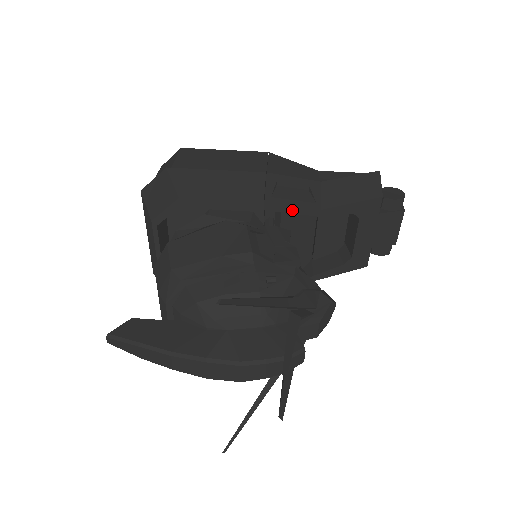
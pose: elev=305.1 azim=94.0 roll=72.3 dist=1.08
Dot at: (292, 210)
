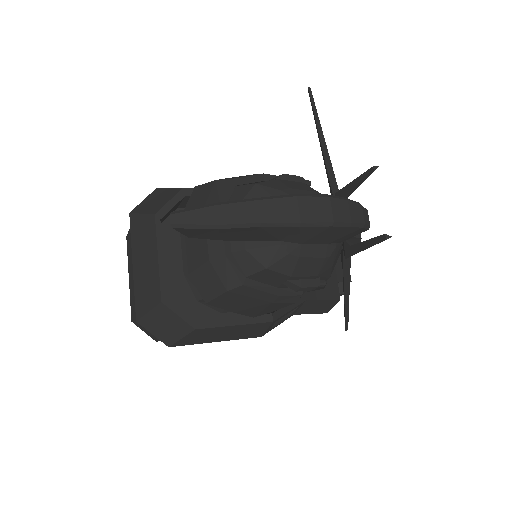
Dot at: occluded
